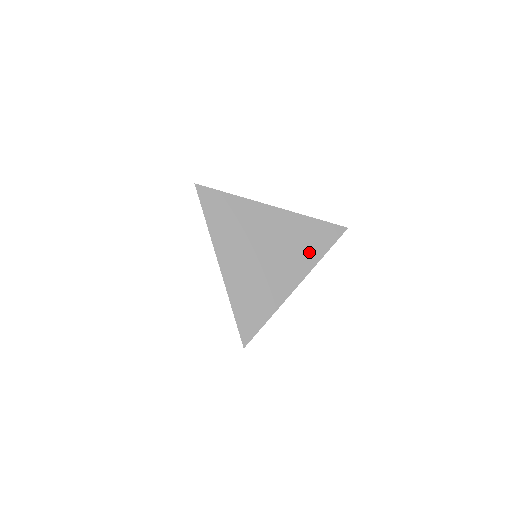
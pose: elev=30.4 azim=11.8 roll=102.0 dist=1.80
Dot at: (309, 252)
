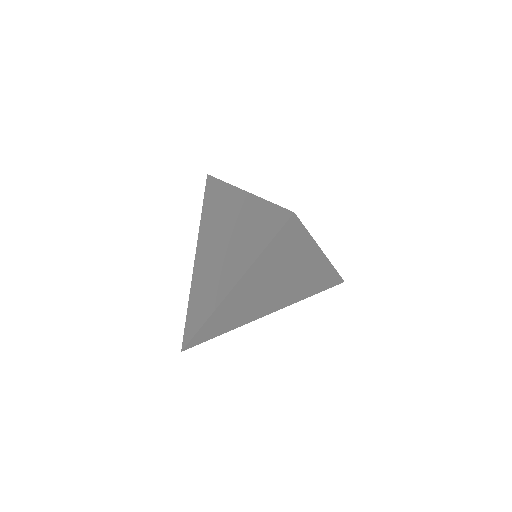
Dot at: (303, 293)
